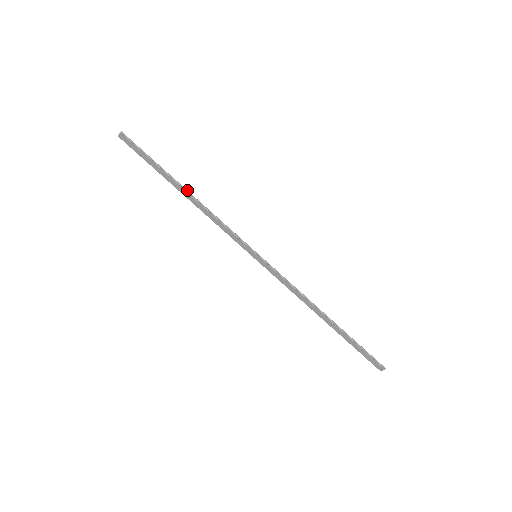
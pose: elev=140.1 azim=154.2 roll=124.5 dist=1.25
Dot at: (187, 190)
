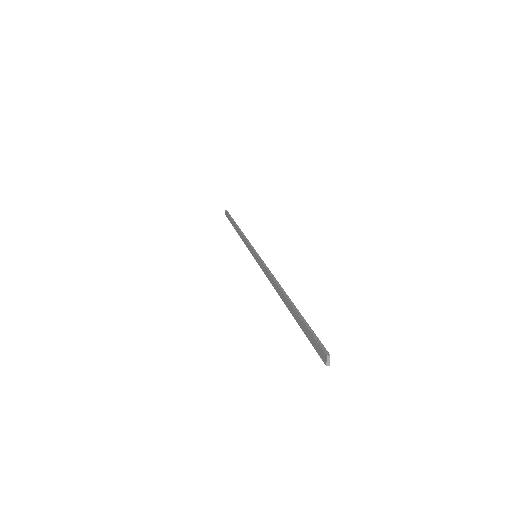
Dot at: (238, 226)
